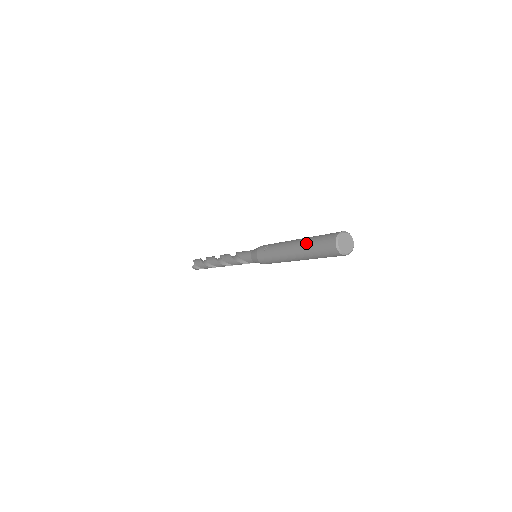
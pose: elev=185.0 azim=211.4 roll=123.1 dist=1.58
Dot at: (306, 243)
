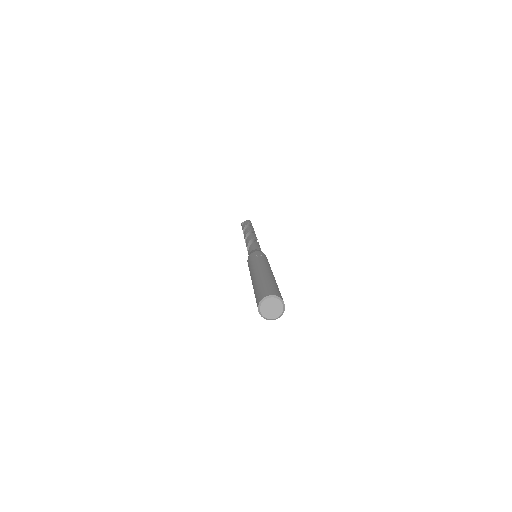
Dot at: (264, 278)
